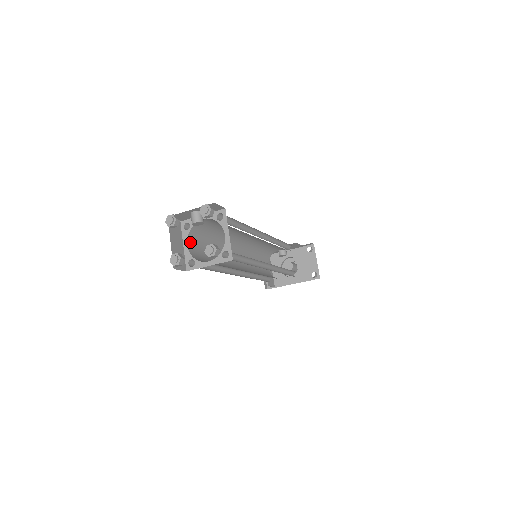
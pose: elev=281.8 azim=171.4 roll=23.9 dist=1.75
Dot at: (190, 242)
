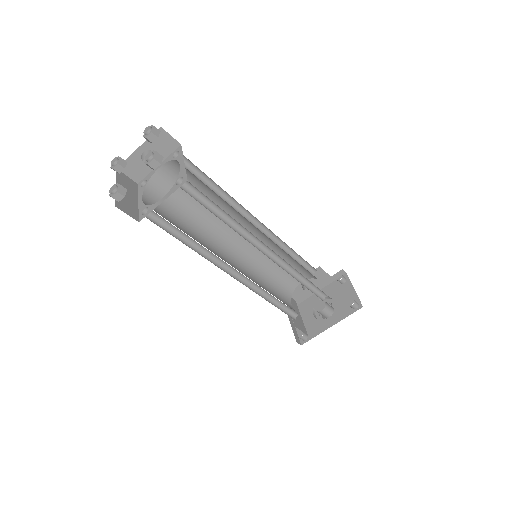
Dot at: (148, 200)
